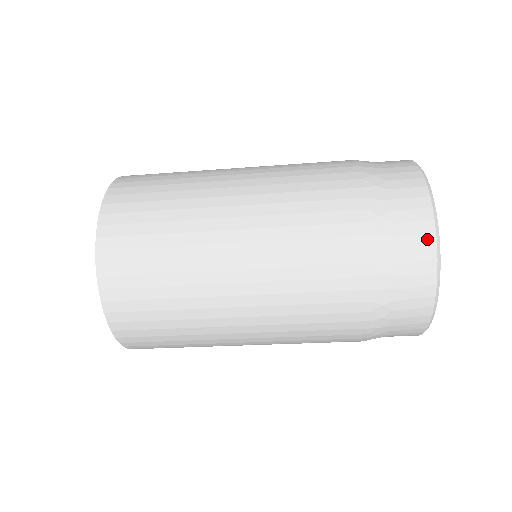
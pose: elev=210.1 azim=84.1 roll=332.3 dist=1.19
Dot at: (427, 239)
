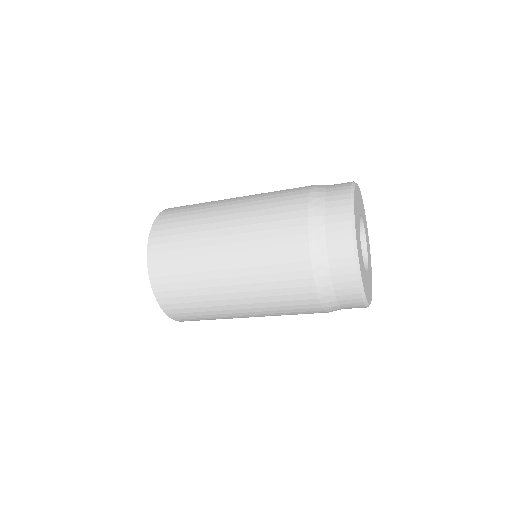
Dot at: (352, 277)
